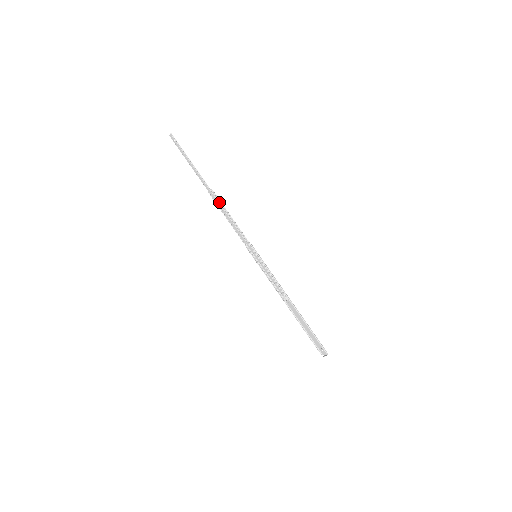
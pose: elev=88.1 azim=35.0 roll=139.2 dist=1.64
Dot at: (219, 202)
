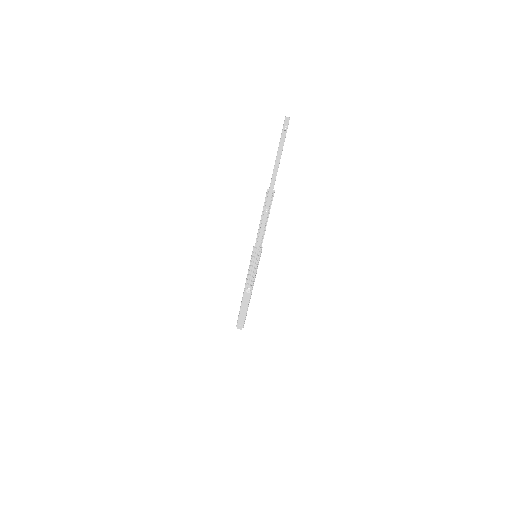
Dot at: occluded
